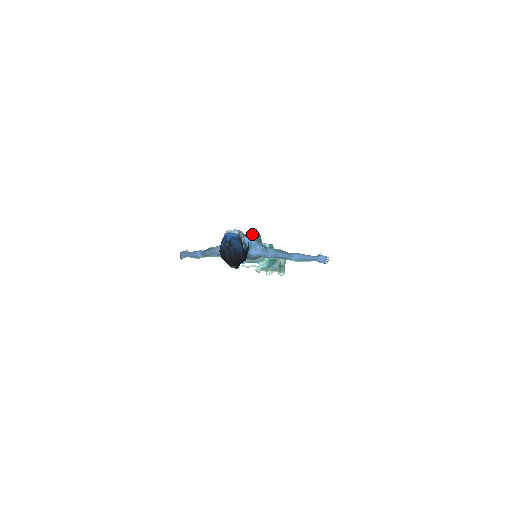
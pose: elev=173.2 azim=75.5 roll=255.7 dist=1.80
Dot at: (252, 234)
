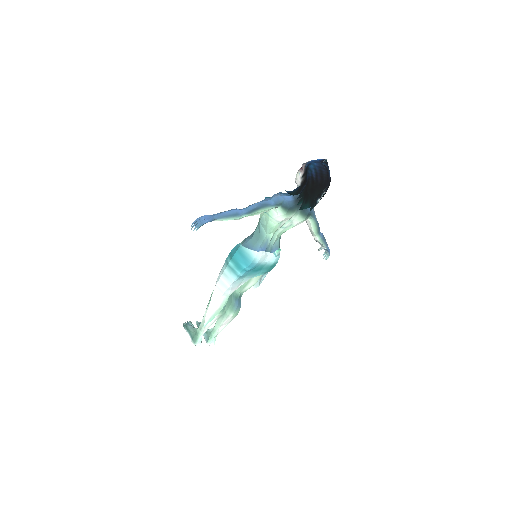
Dot at: occluded
